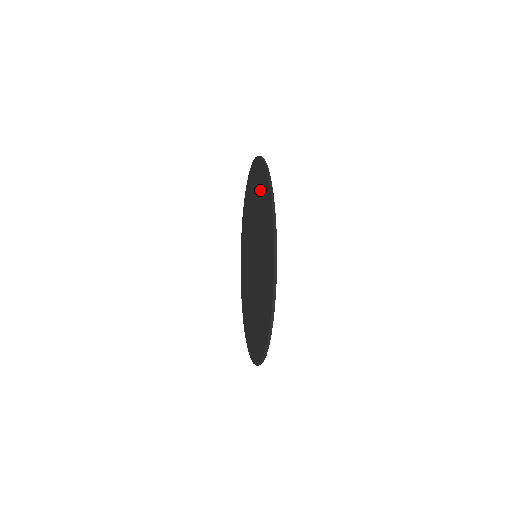
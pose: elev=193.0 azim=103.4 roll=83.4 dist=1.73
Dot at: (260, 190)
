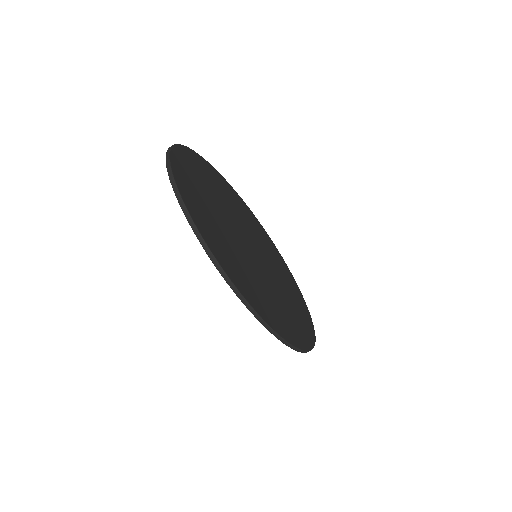
Dot at: occluded
